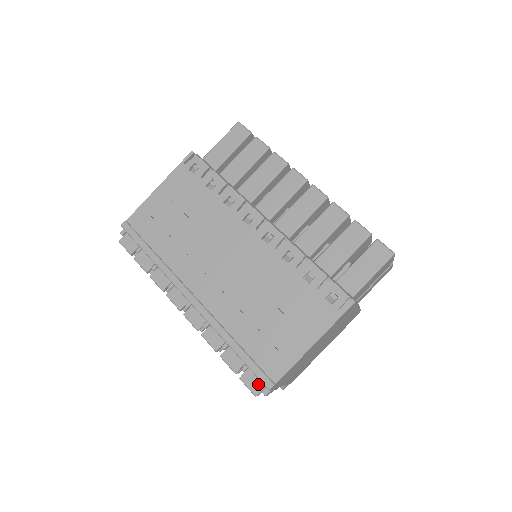
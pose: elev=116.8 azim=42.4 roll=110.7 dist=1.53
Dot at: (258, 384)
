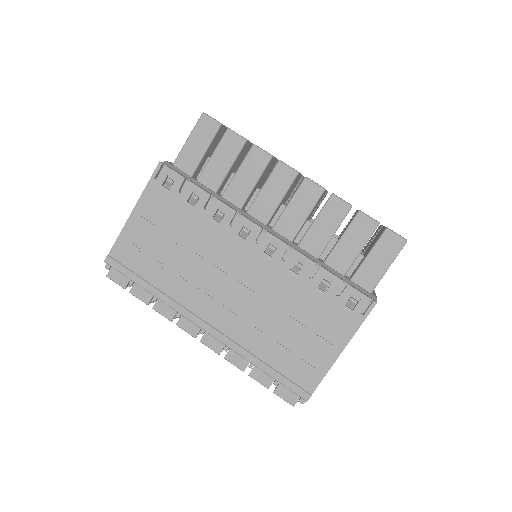
Dot at: (293, 395)
